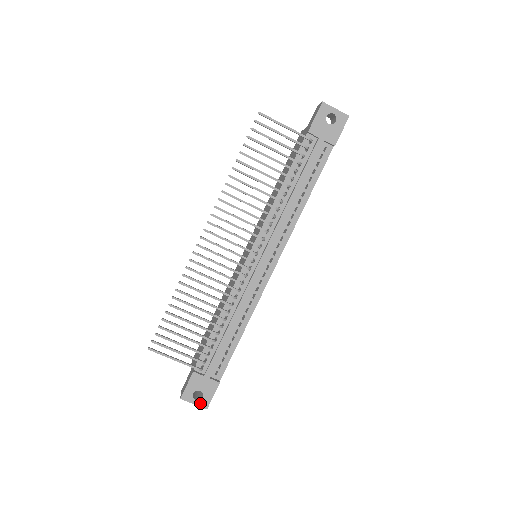
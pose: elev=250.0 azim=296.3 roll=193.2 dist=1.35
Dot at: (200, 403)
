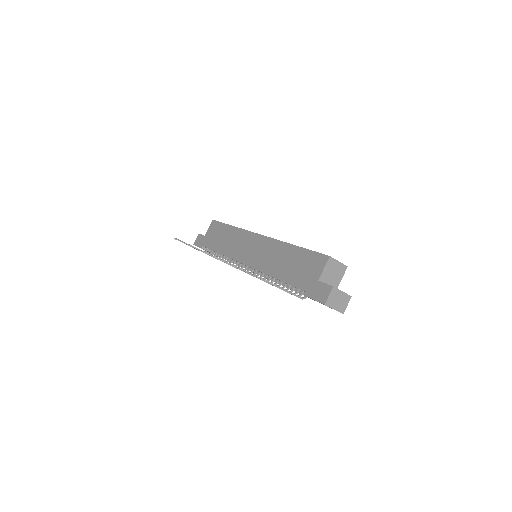
Dot at: occluded
